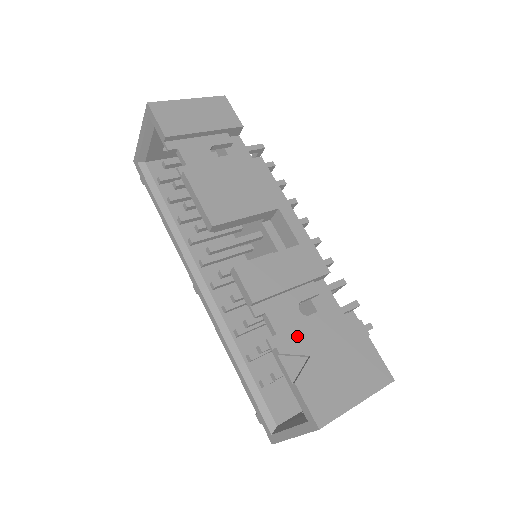
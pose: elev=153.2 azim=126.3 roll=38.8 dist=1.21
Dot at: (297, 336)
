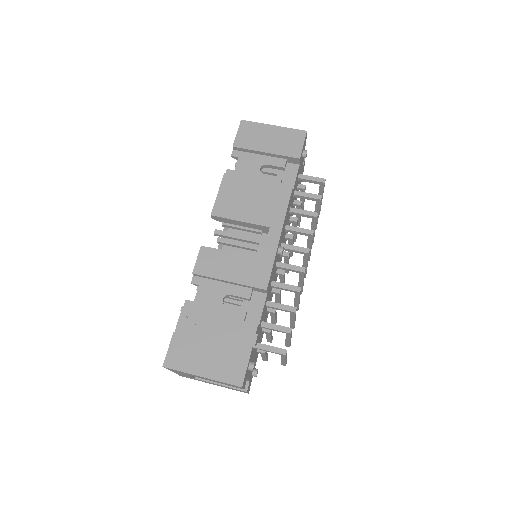
Dot at: (206, 312)
